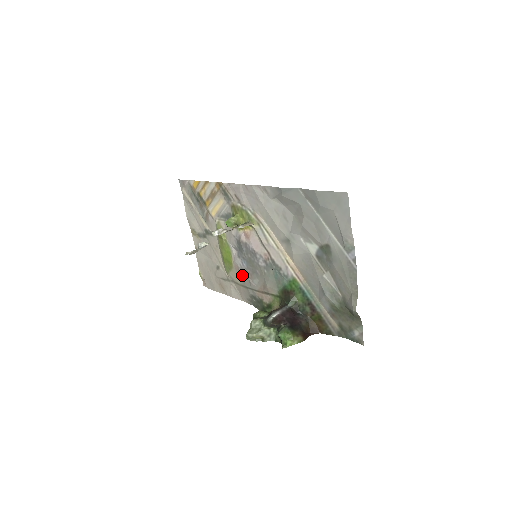
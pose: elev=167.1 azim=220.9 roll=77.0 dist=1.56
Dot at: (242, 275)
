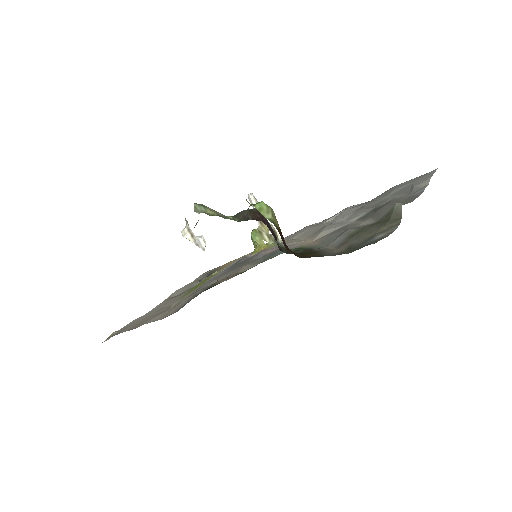
Dot at: (206, 282)
